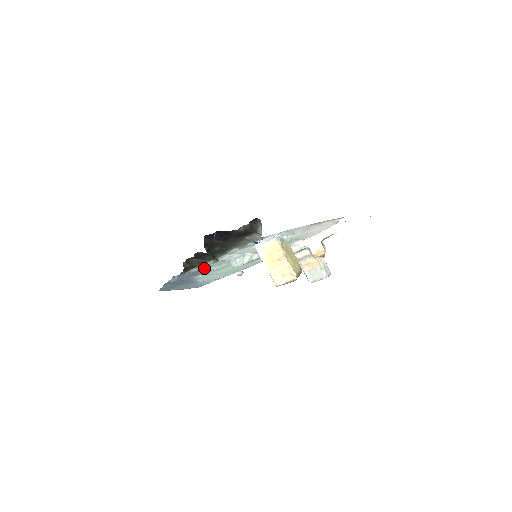
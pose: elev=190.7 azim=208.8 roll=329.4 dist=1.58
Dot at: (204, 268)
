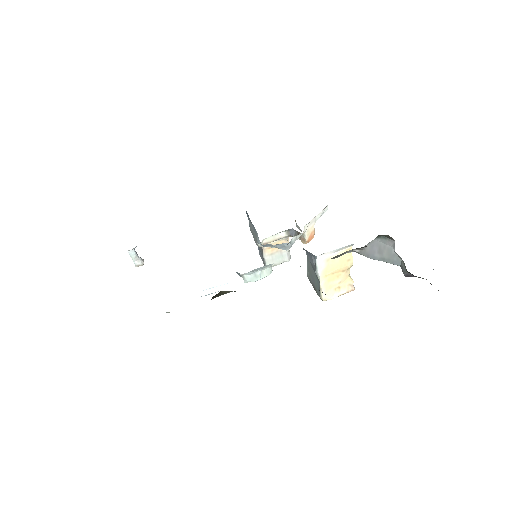
Dot at: occluded
